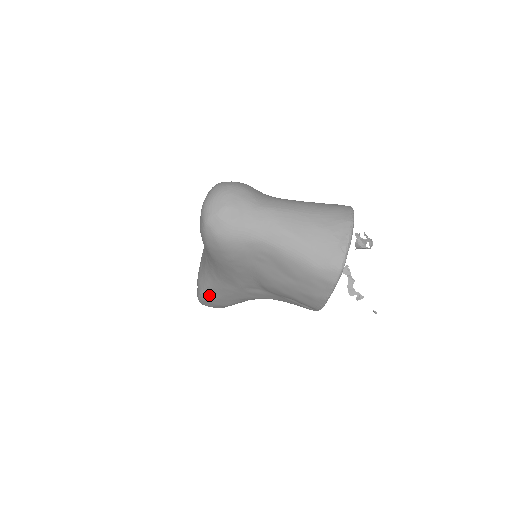
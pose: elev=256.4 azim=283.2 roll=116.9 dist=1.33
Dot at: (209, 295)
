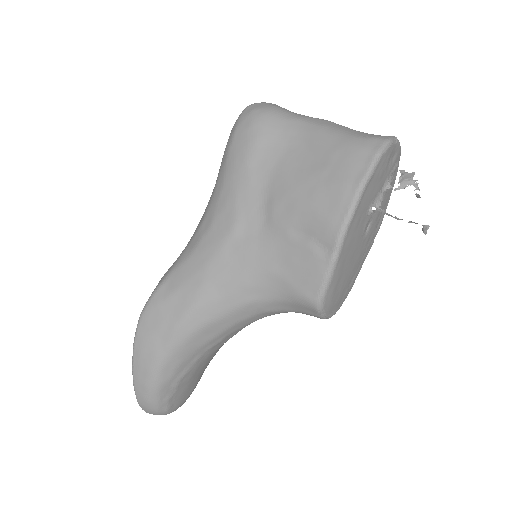
Dot at: (168, 287)
